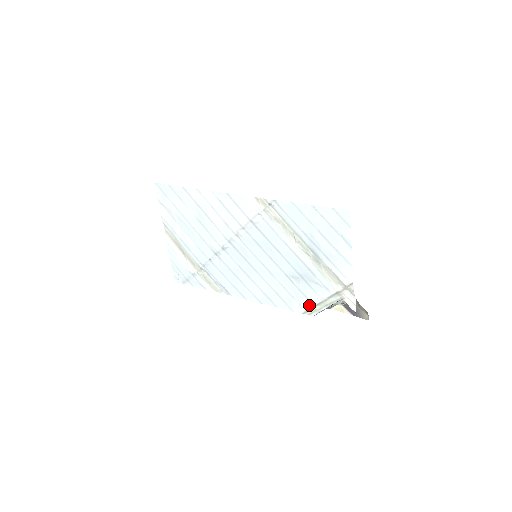
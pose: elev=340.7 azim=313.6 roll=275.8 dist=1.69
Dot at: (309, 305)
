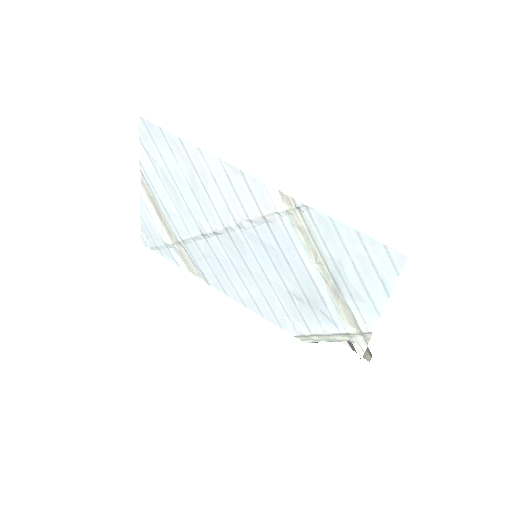
Dot at: (306, 332)
